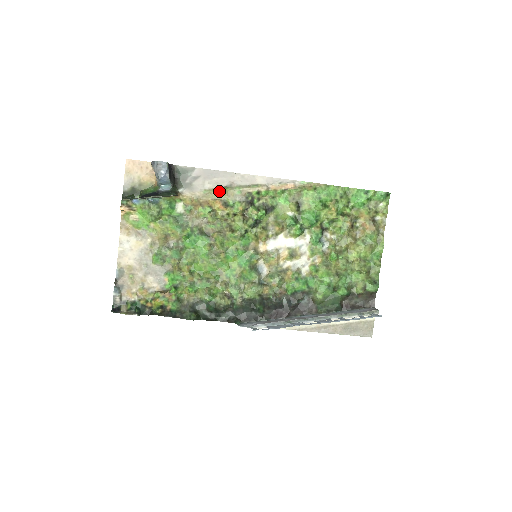
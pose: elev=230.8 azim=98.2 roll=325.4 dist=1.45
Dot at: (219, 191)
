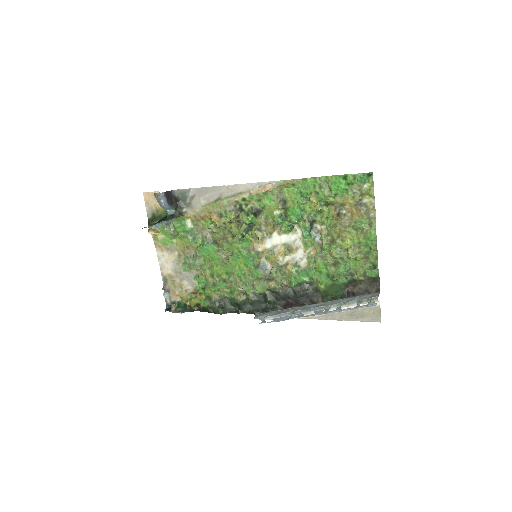
Dot at: (212, 205)
